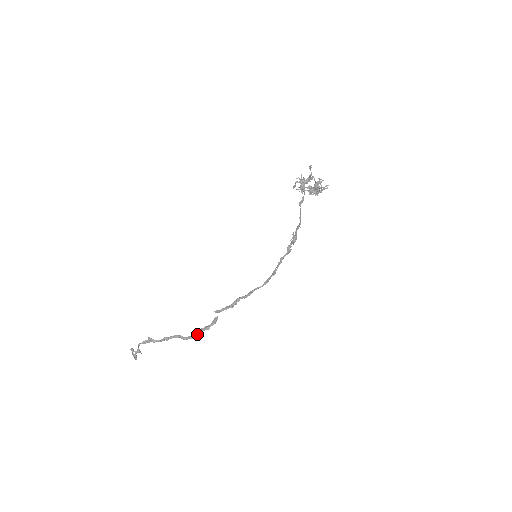
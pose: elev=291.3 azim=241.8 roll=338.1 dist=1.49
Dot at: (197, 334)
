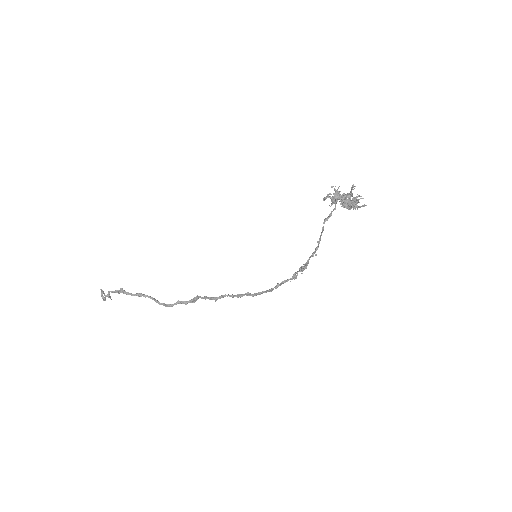
Dot at: (173, 305)
